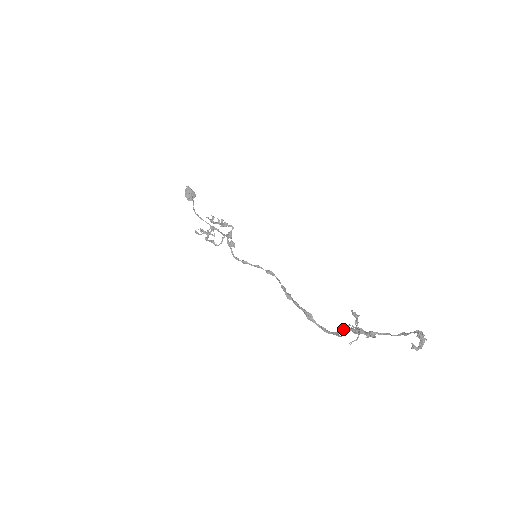
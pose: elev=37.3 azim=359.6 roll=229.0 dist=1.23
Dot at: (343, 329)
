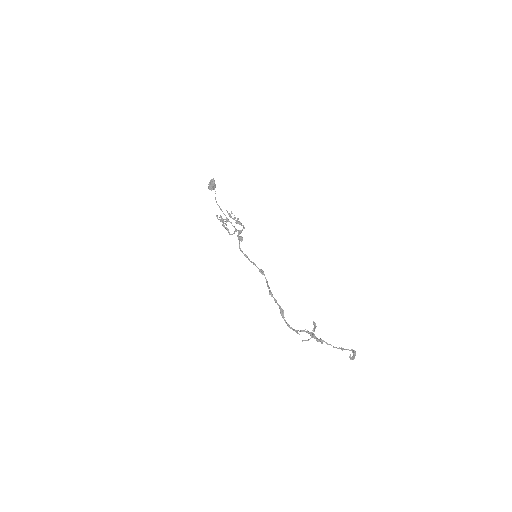
Dot at: (303, 330)
